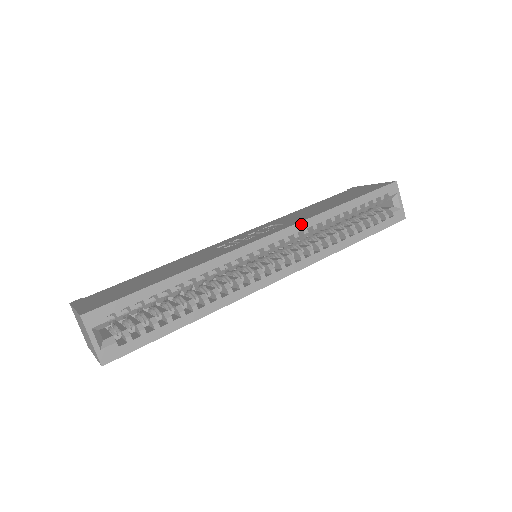
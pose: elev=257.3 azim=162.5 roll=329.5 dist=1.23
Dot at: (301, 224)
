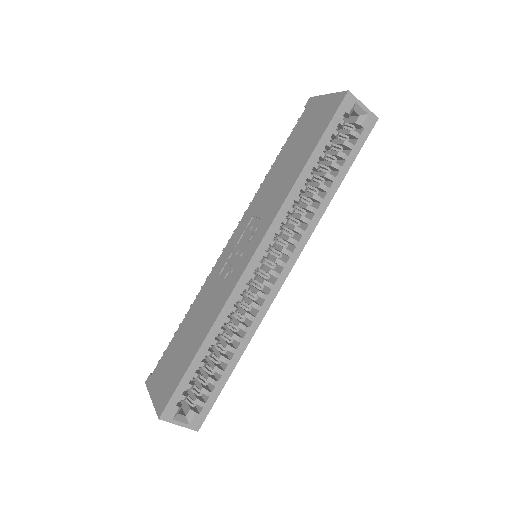
Dot at: (276, 219)
